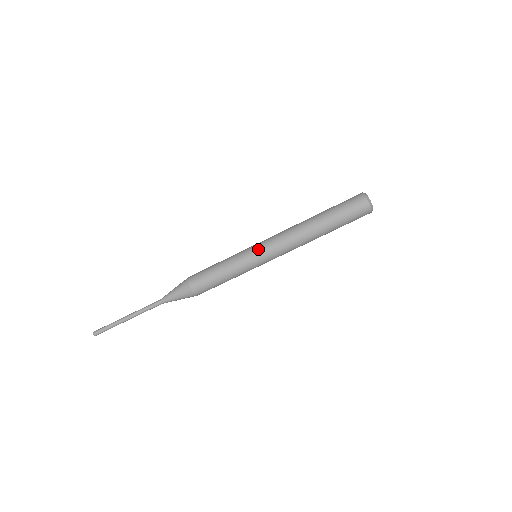
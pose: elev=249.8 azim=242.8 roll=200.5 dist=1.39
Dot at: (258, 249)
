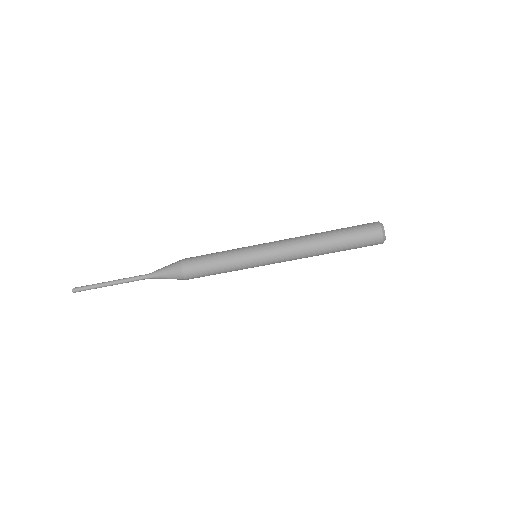
Dot at: (260, 247)
